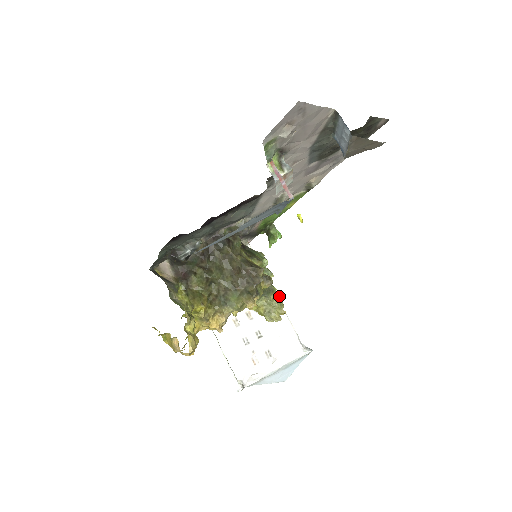
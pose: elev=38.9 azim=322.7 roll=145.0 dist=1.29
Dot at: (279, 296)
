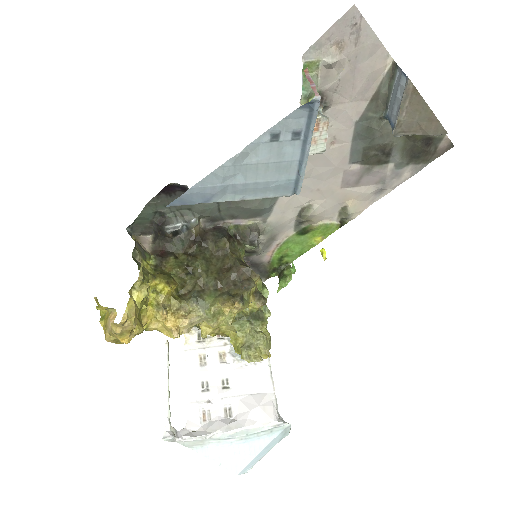
Dot at: occluded
